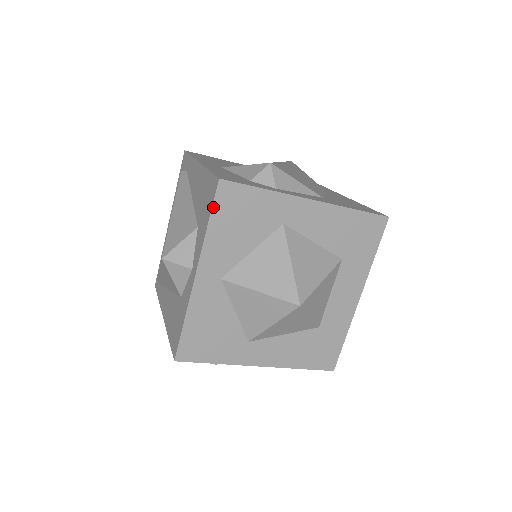
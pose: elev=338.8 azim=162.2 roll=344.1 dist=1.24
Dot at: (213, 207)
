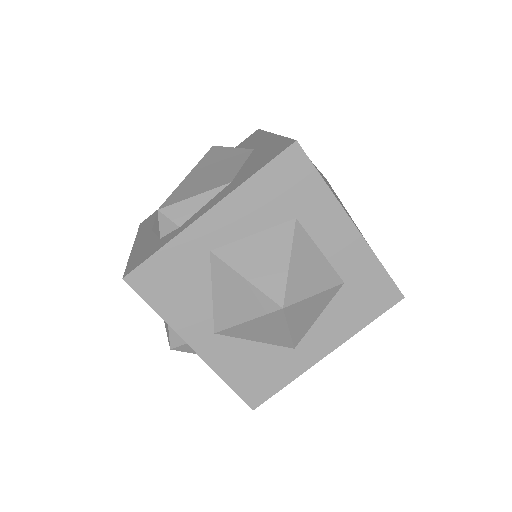
Dot at: (144, 299)
